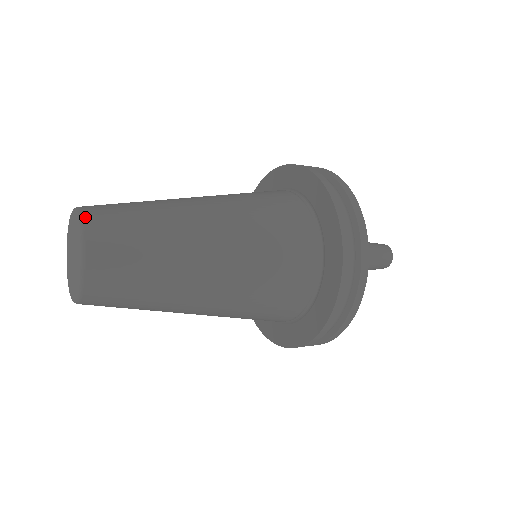
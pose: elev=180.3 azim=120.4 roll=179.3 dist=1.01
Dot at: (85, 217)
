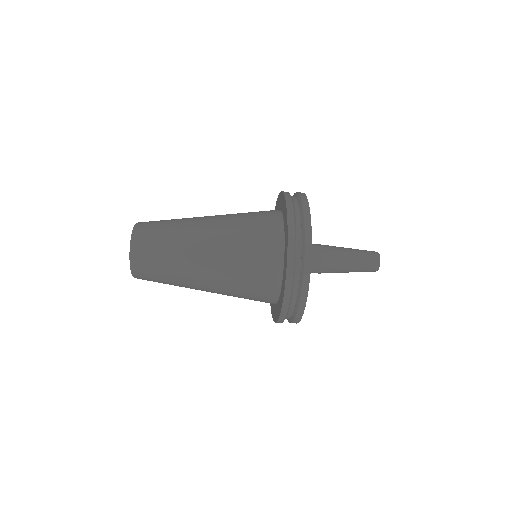
Dot at: (134, 234)
